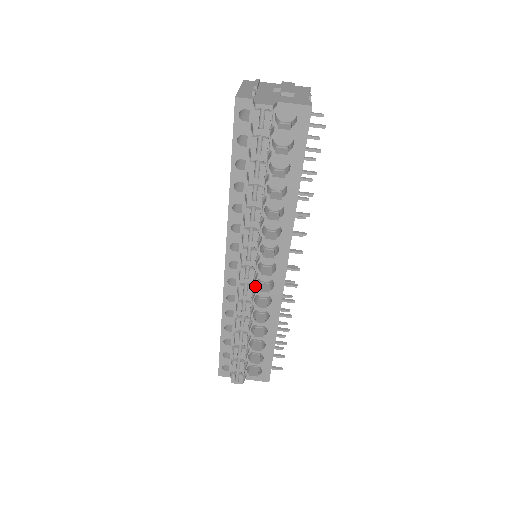
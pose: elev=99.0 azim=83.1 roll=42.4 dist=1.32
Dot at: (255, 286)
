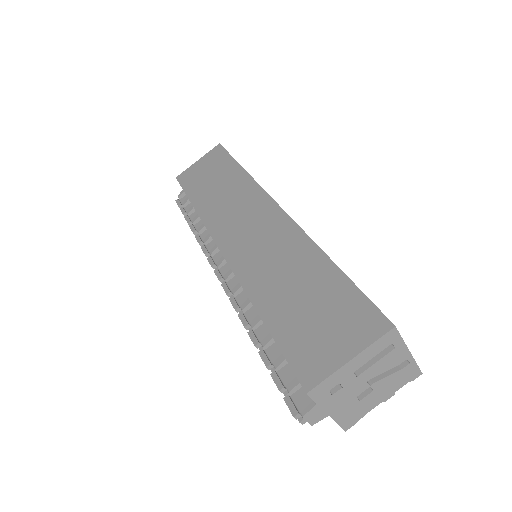
Dot at: occluded
